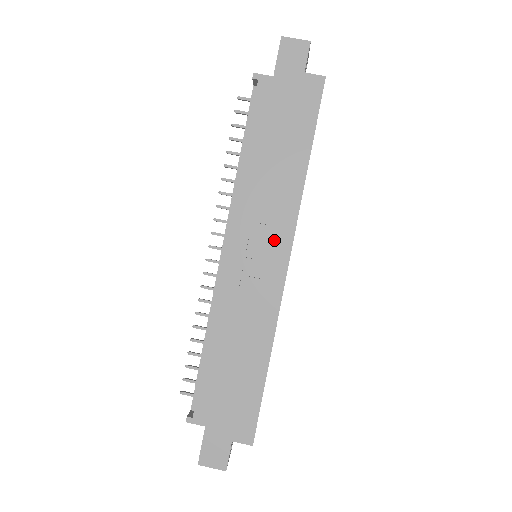
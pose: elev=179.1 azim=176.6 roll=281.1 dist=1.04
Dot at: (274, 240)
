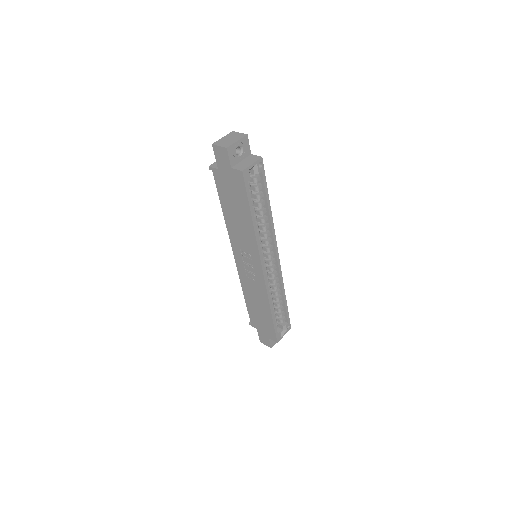
Dot at: (252, 258)
